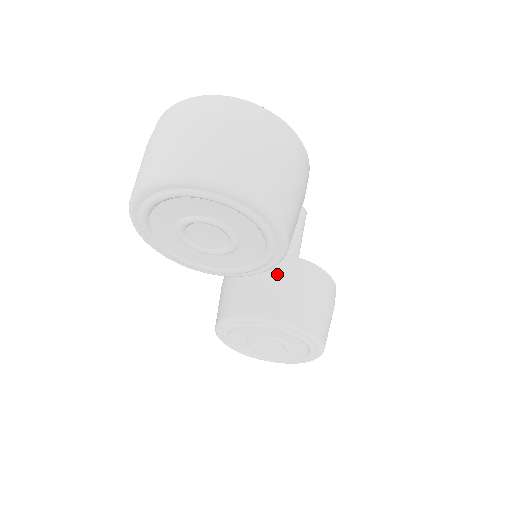
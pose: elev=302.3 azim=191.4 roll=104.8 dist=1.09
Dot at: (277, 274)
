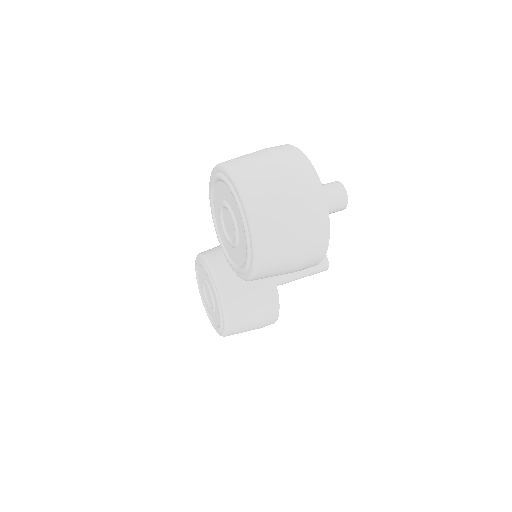
Dot at: occluded
